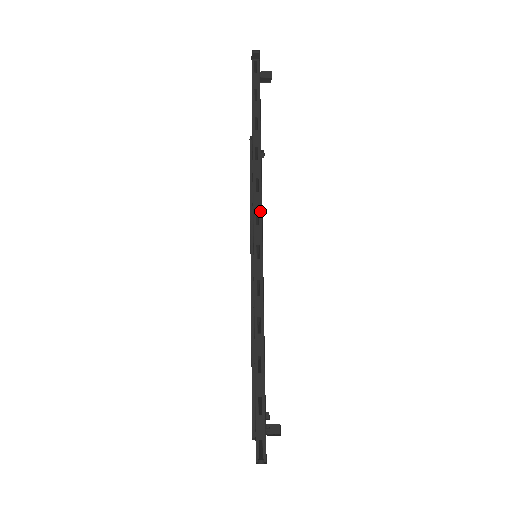
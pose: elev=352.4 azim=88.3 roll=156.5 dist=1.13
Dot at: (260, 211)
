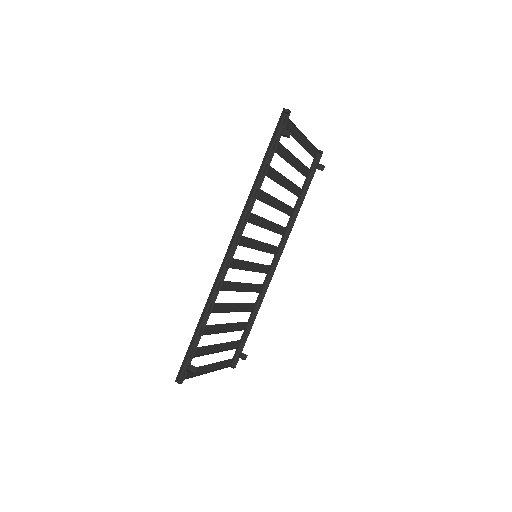
Dot at: (240, 235)
